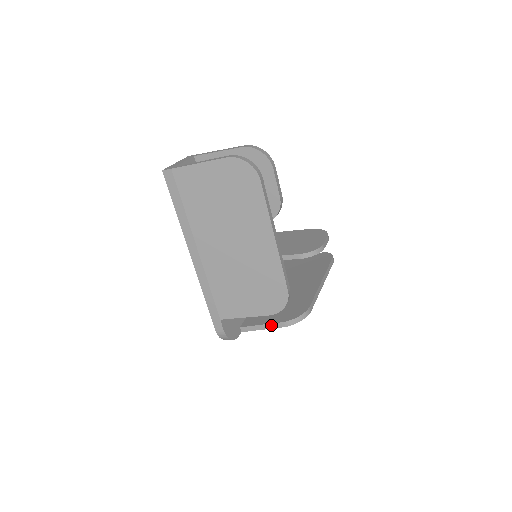
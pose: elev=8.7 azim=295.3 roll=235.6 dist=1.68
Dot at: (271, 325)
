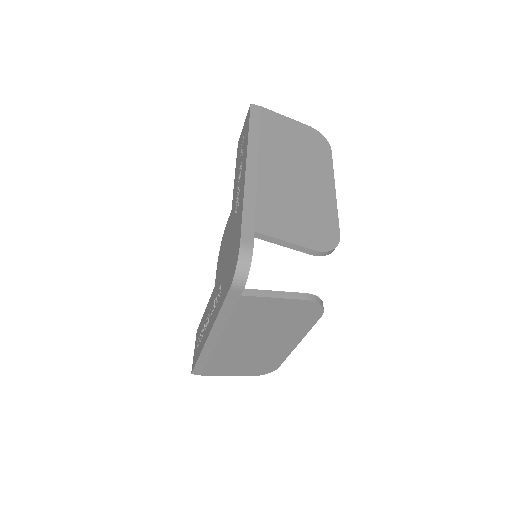
Dot at: (289, 294)
